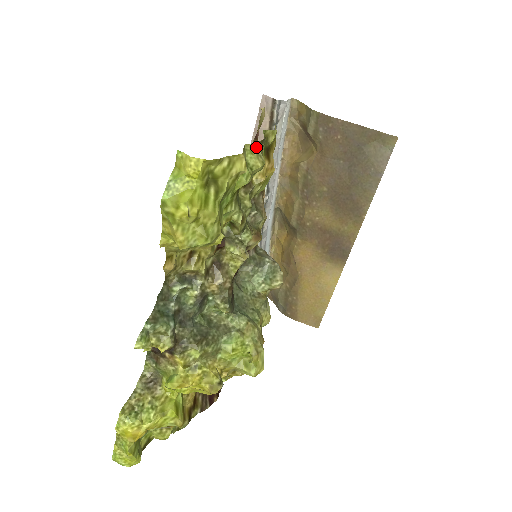
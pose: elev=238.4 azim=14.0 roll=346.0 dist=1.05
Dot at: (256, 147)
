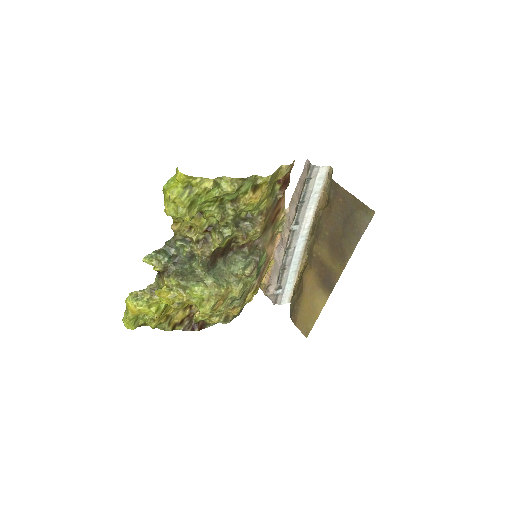
Dot at: (233, 180)
